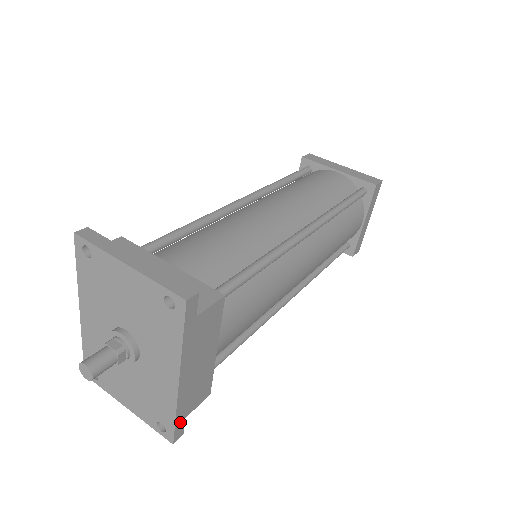
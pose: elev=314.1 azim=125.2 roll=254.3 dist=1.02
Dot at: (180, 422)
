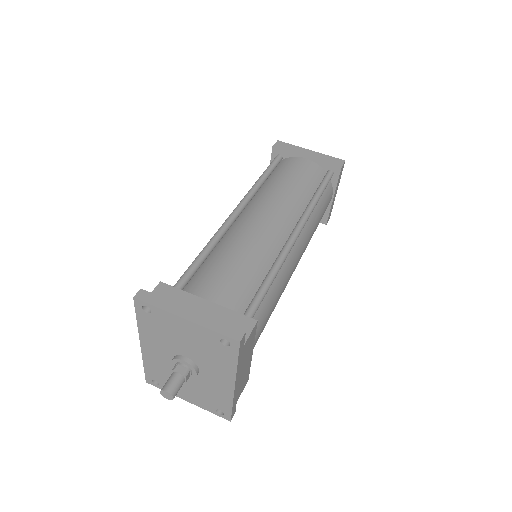
Dot at: (234, 407)
